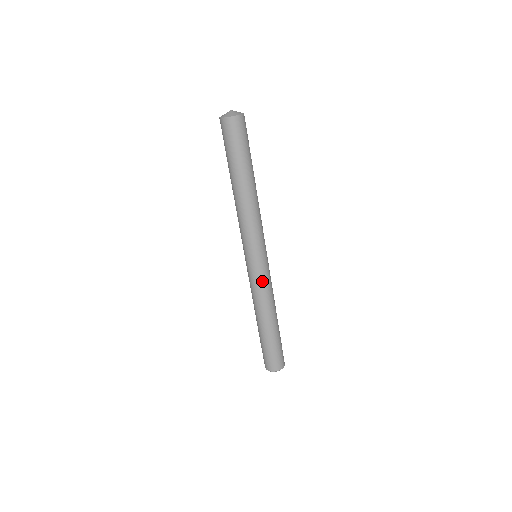
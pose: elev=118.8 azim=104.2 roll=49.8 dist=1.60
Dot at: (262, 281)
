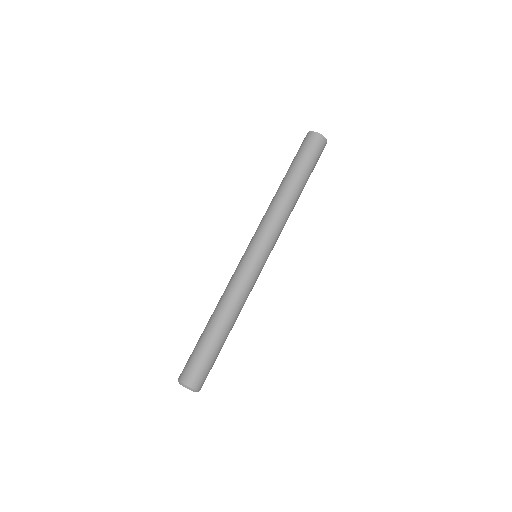
Dot at: (243, 275)
